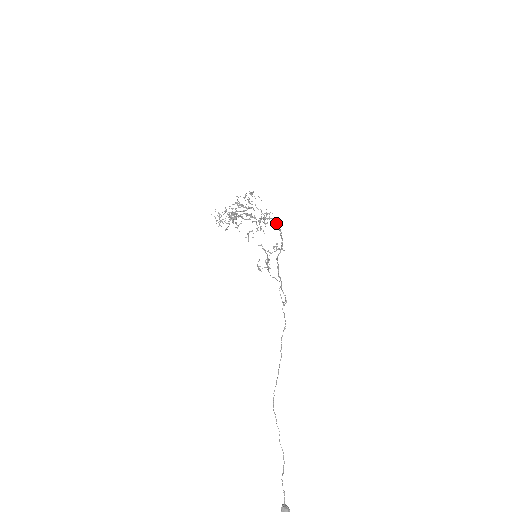
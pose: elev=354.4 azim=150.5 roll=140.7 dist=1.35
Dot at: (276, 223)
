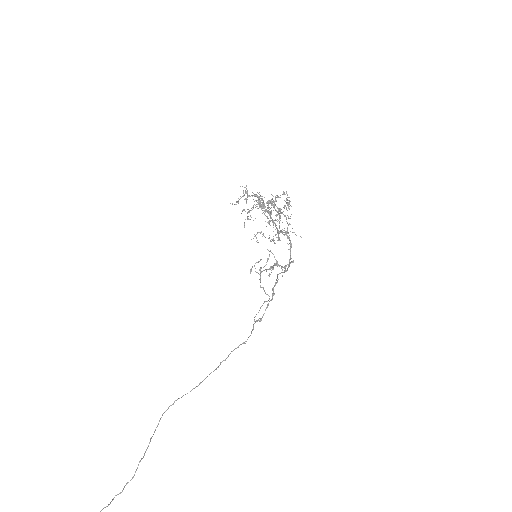
Dot at: (291, 247)
